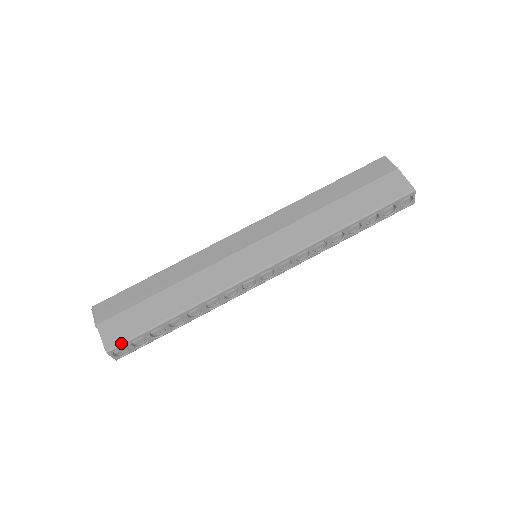
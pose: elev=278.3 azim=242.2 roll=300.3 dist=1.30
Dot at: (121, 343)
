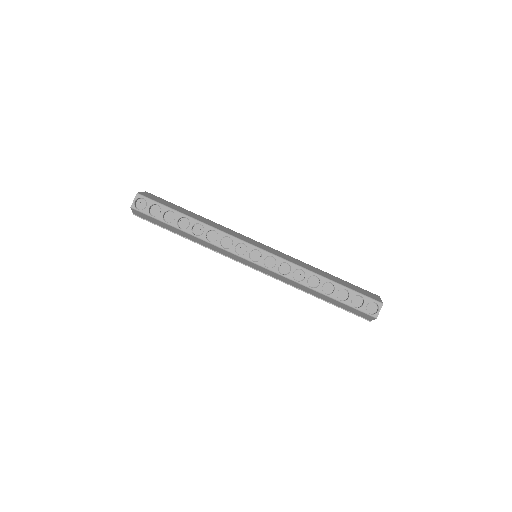
Dot at: (149, 198)
